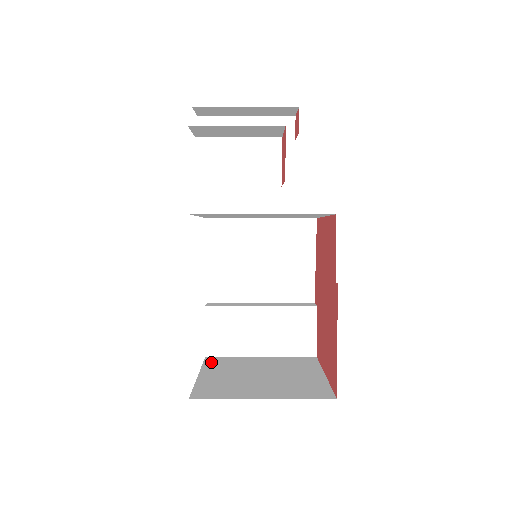
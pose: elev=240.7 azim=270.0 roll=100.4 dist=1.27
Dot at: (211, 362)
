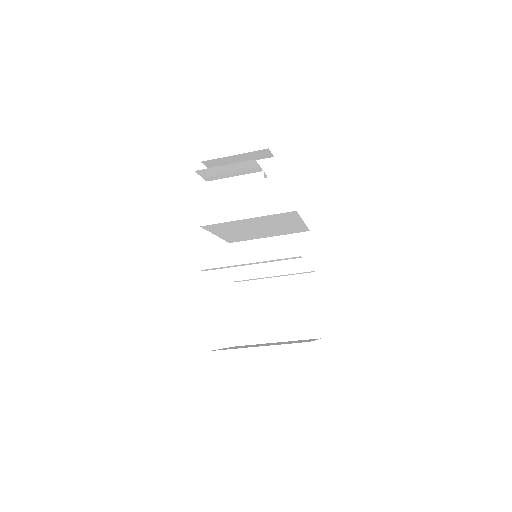
Dot at: (238, 346)
